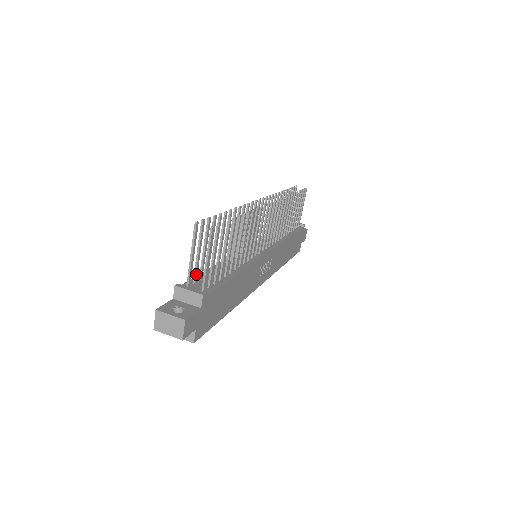
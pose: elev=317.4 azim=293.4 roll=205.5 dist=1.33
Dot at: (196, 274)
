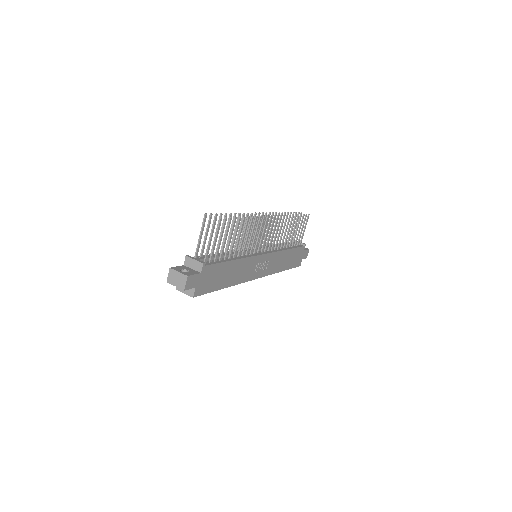
Dot at: (202, 252)
